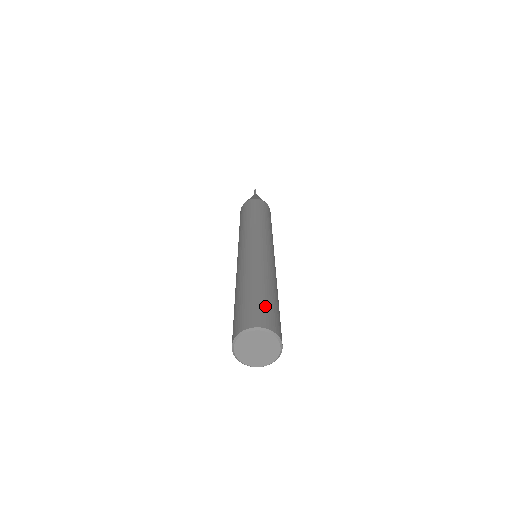
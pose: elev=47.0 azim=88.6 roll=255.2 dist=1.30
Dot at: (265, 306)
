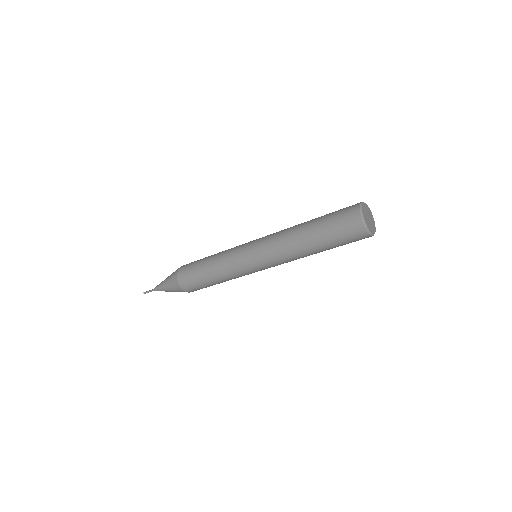
Dot at: occluded
